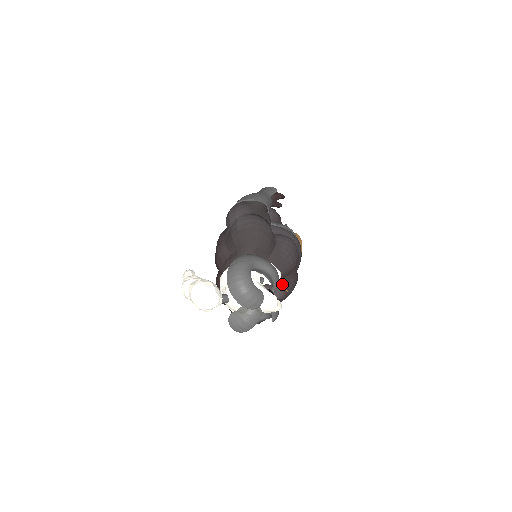
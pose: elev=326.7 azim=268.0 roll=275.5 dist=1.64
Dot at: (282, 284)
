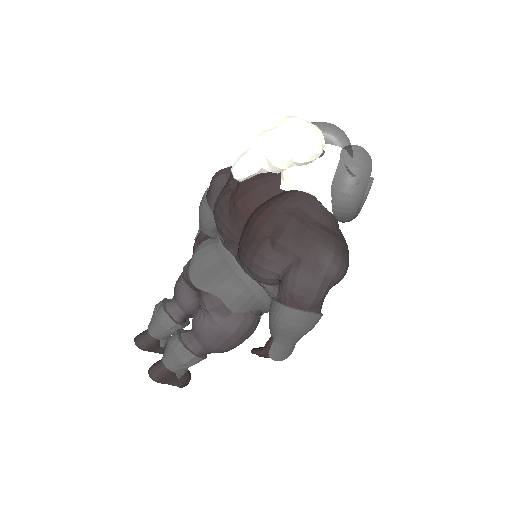
Dot at: occluded
